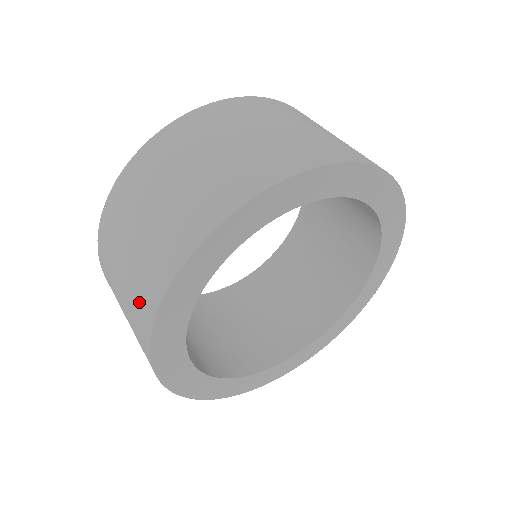
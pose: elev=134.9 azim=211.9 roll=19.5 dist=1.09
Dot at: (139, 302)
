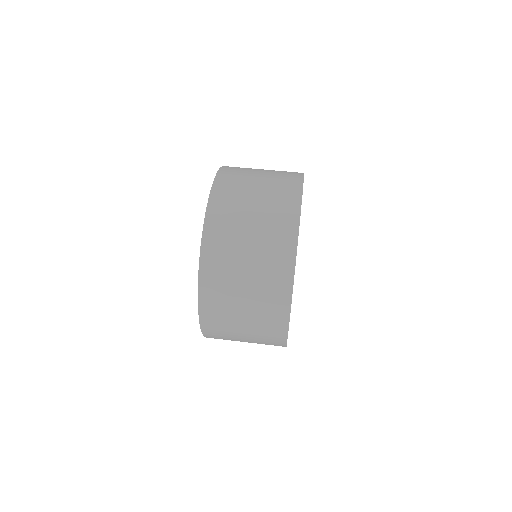
Dot at: (276, 251)
